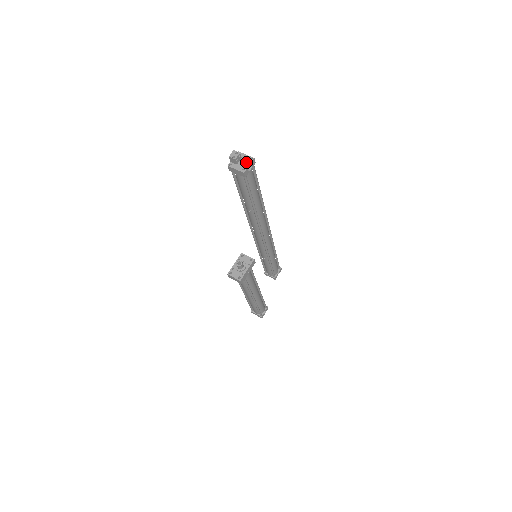
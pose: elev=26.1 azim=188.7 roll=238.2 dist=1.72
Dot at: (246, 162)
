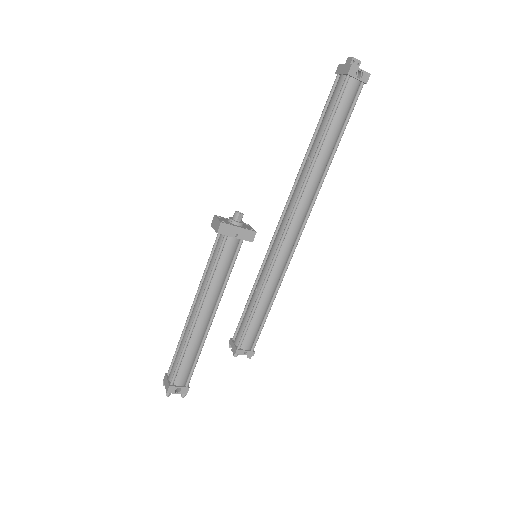
Dot at: (360, 70)
